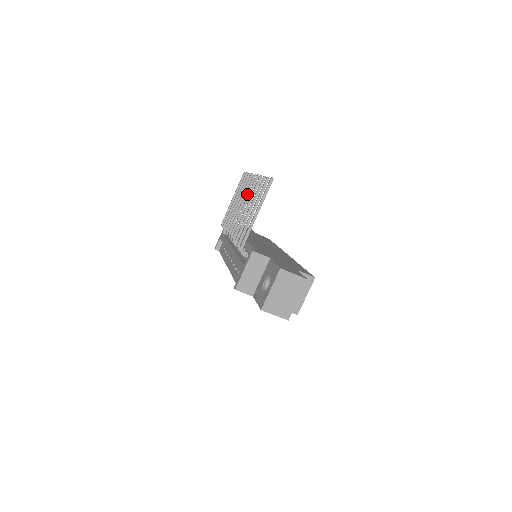
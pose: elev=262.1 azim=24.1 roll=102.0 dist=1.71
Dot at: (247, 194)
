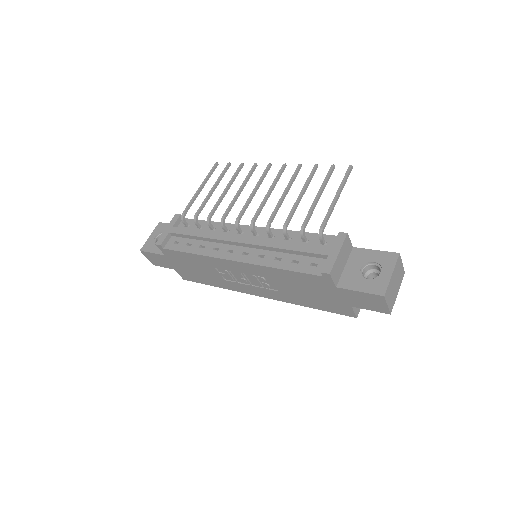
Dot at: (261, 182)
